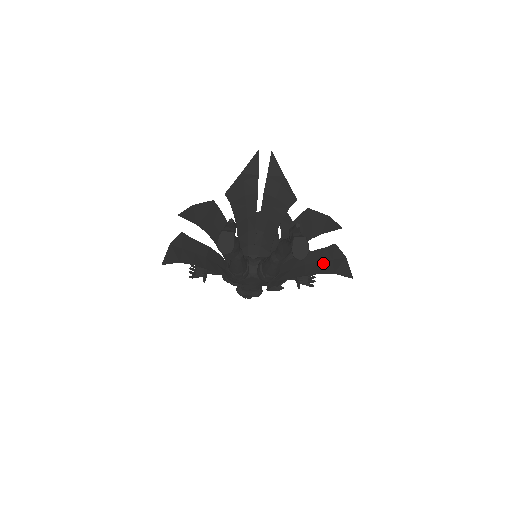
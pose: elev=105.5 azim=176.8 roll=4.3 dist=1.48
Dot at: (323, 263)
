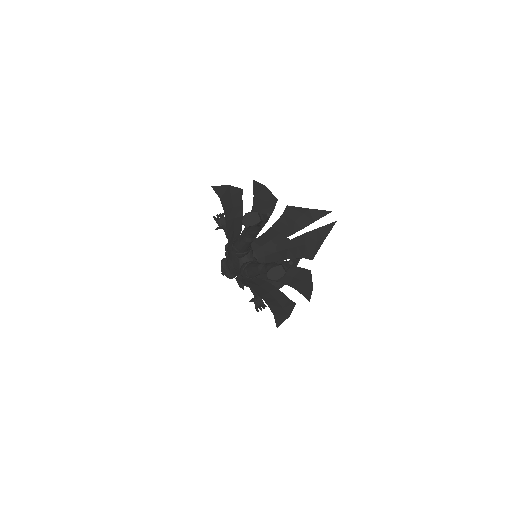
Dot at: (277, 303)
